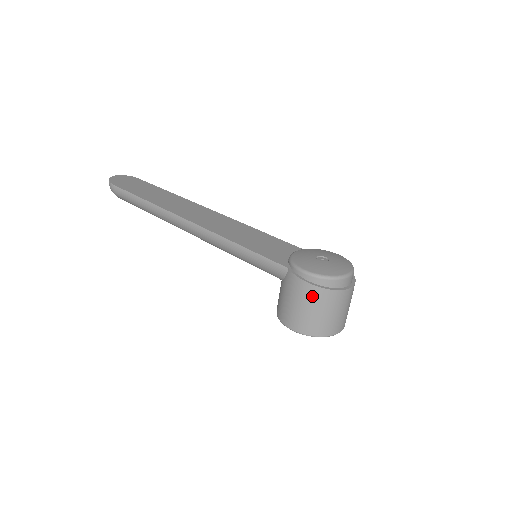
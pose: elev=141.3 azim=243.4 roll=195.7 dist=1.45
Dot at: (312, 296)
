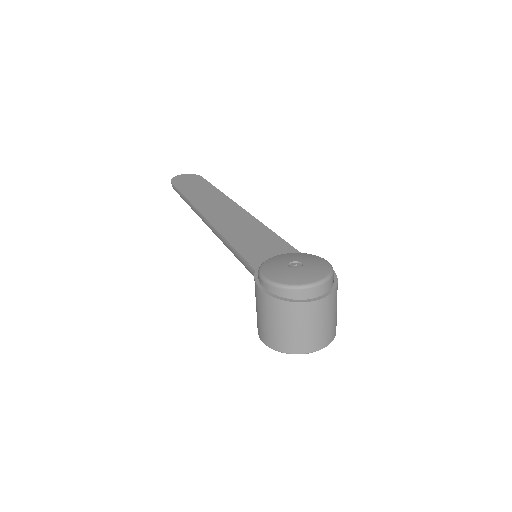
Dot at: (265, 304)
